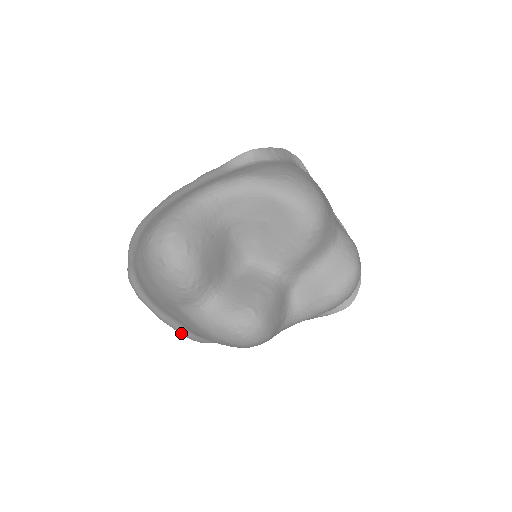
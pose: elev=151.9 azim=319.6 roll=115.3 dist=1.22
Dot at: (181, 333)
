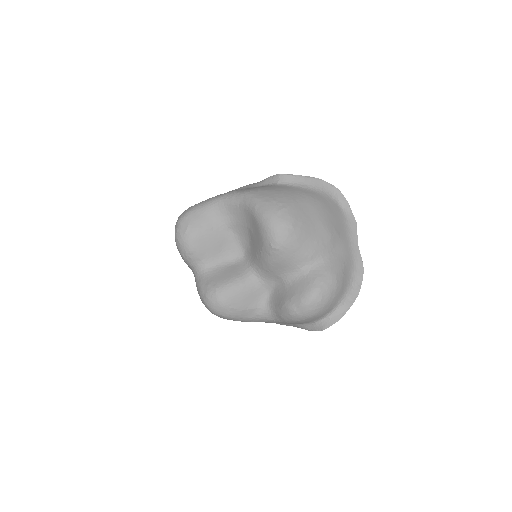
Dot at: occluded
